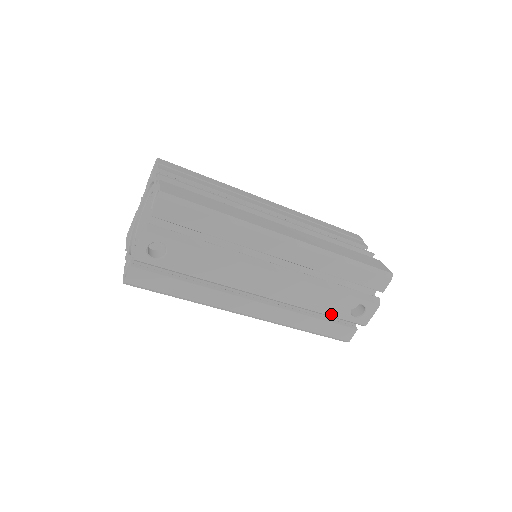
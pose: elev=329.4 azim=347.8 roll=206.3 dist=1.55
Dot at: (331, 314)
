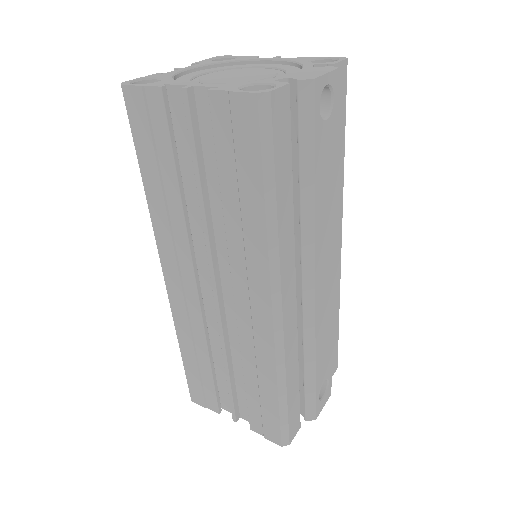
Dot at: (317, 375)
